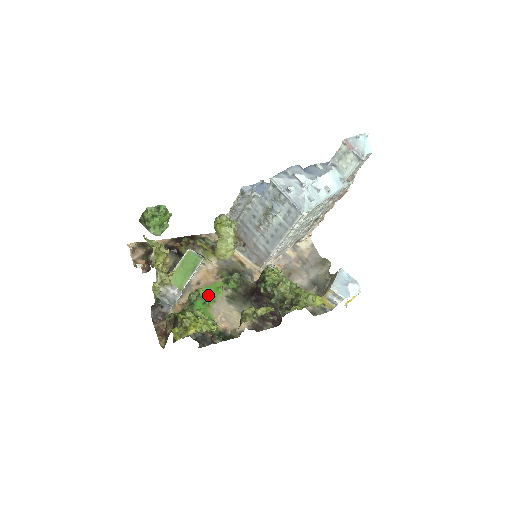
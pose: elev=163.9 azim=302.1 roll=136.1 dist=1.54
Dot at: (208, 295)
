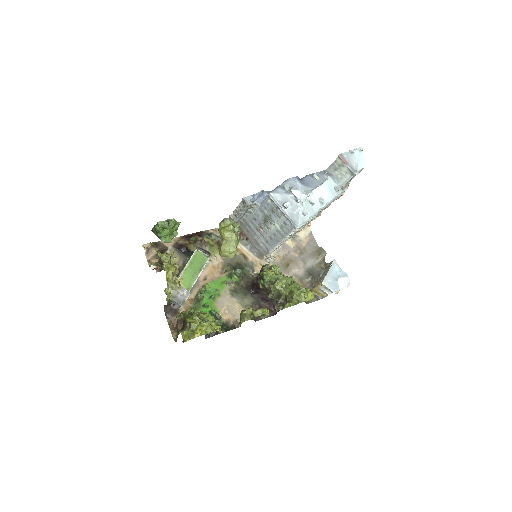
Dot at: (214, 290)
